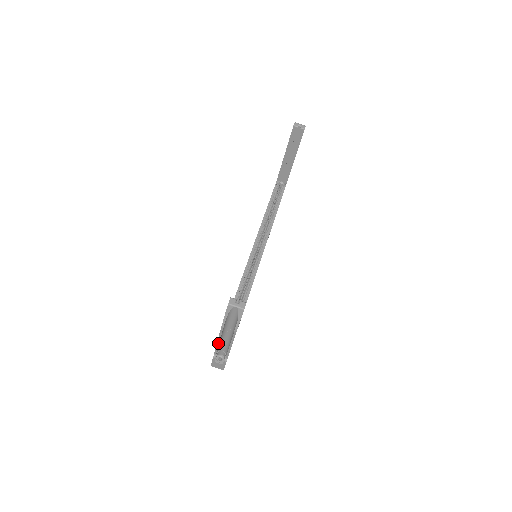
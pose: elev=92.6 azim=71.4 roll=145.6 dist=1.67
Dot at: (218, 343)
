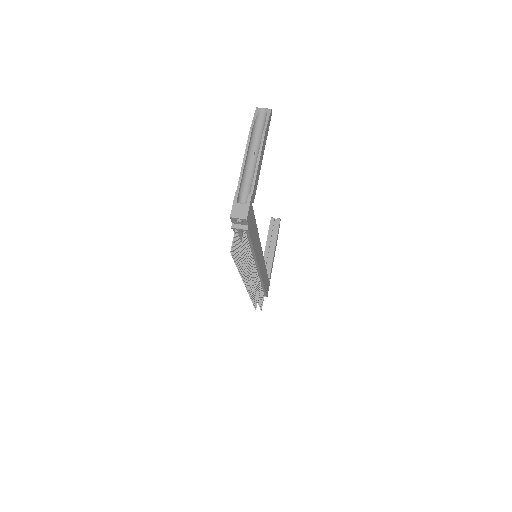
Dot at: (243, 164)
